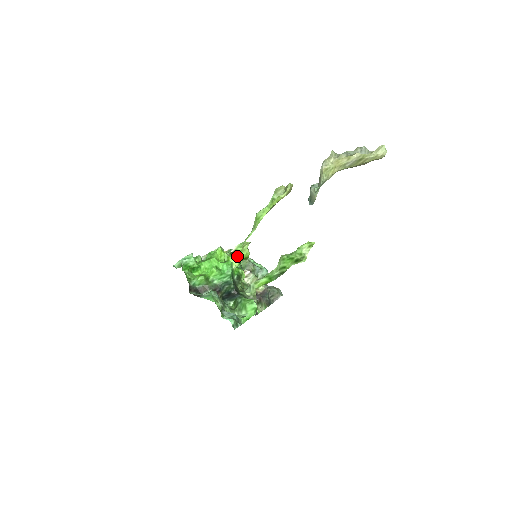
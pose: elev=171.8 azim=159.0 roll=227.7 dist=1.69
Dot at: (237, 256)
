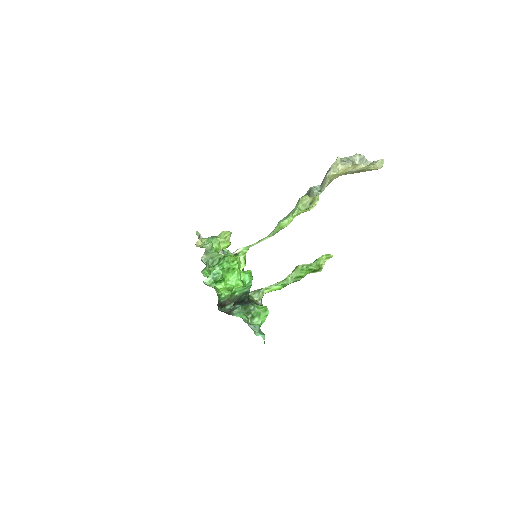
Dot at: (242, 258)
